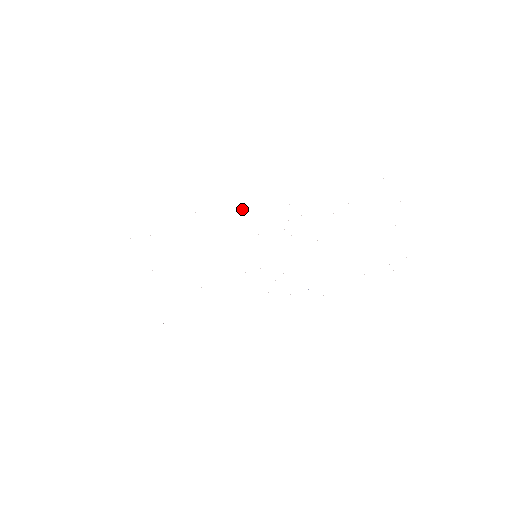
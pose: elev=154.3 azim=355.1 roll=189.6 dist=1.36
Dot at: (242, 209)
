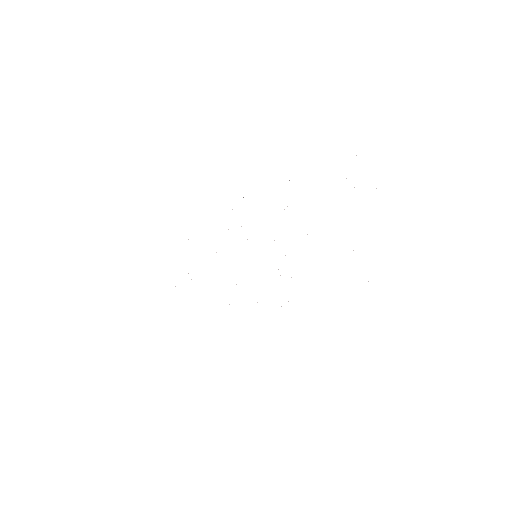
Dot at: (232, 209)
